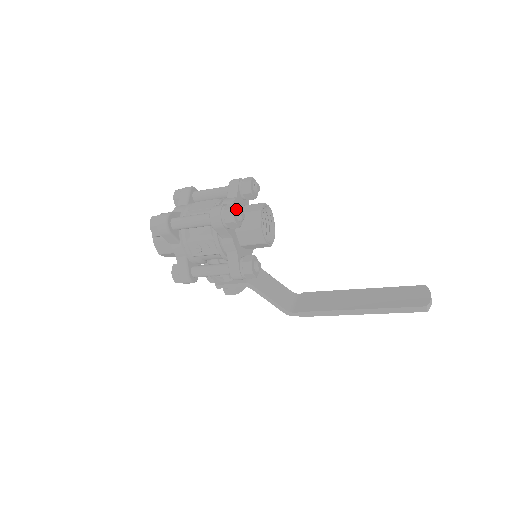
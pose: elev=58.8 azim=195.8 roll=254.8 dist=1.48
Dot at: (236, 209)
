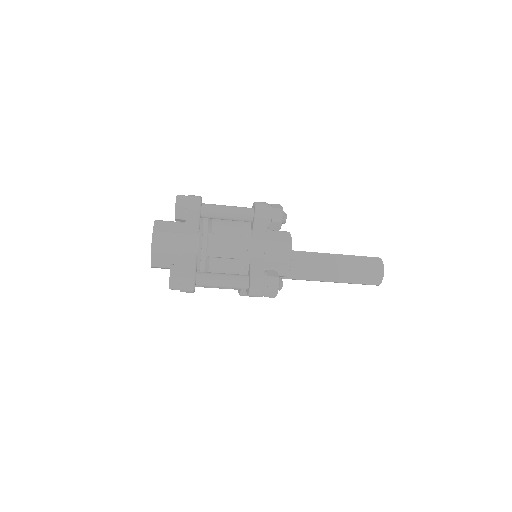
Dot at: (278, 284)
